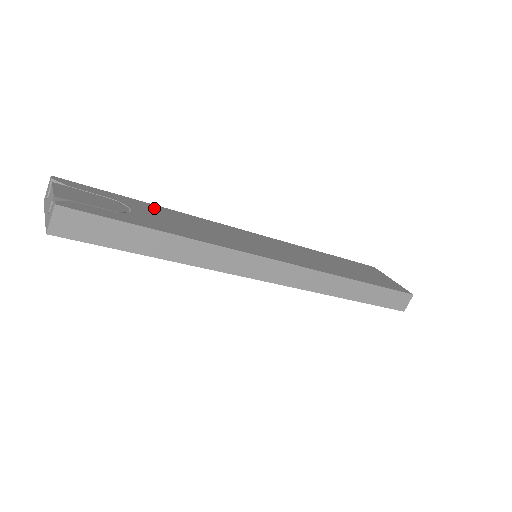
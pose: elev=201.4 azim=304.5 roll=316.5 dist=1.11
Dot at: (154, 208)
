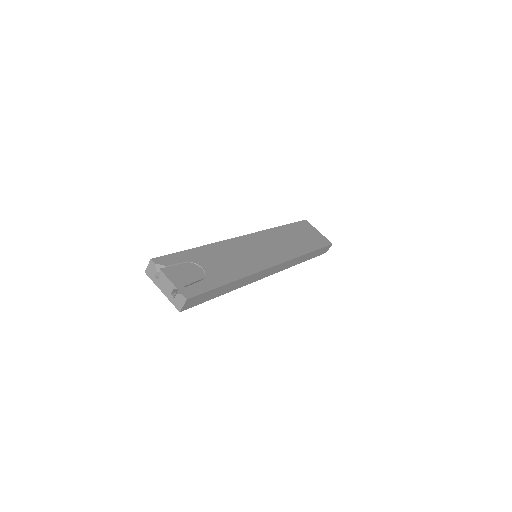
Dot at: (204, 252)
